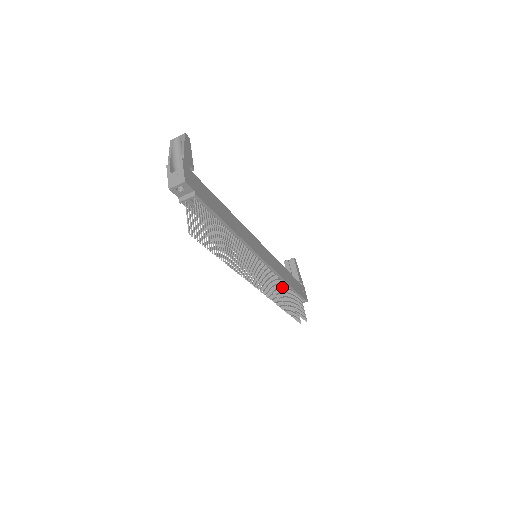
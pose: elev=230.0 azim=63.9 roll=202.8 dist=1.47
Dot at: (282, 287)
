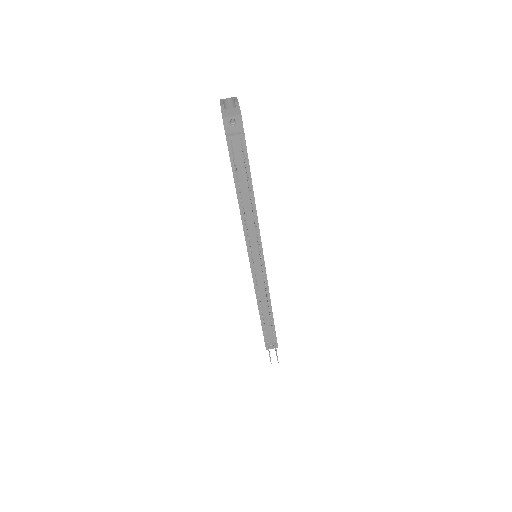
Dot at: occluded
